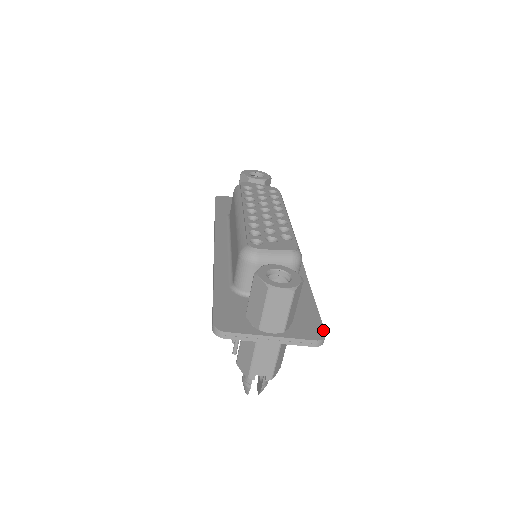
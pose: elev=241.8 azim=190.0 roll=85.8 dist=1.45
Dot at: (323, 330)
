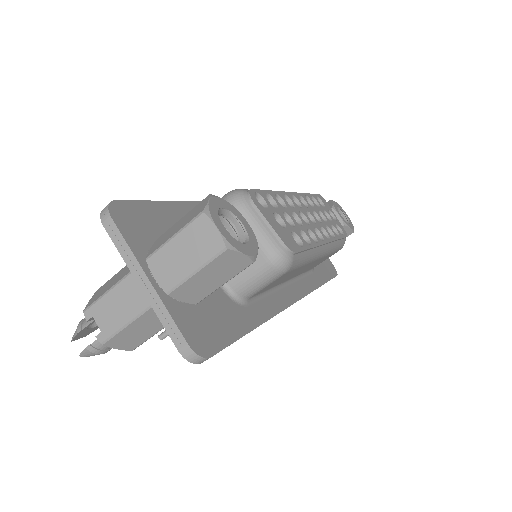
Dot at: (213, 351)
